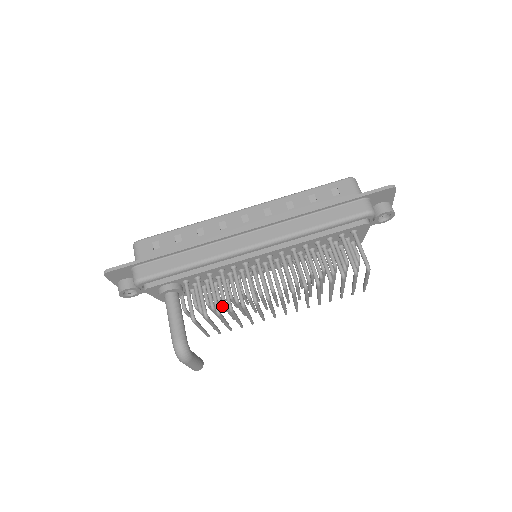
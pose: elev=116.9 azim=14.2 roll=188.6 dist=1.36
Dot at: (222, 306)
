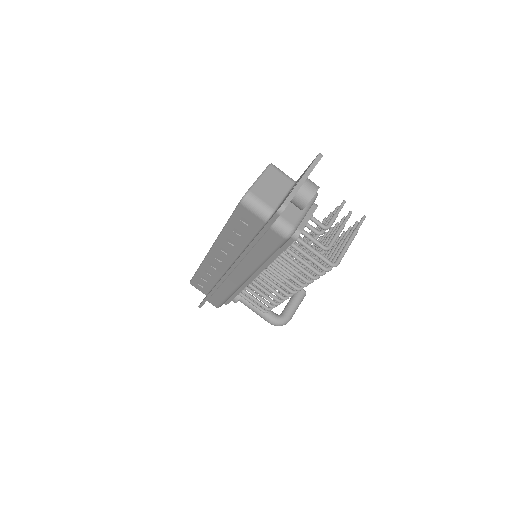
Dot at: occluded
